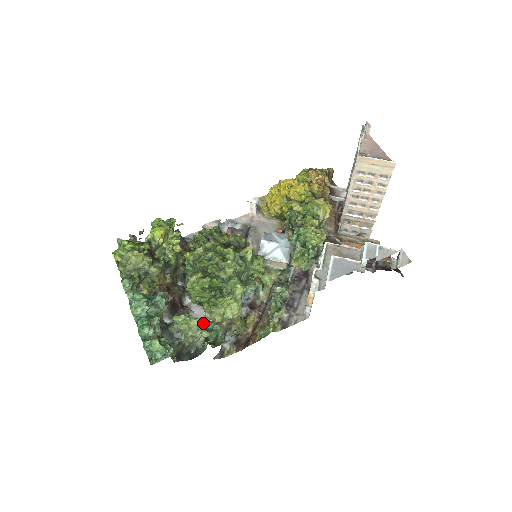
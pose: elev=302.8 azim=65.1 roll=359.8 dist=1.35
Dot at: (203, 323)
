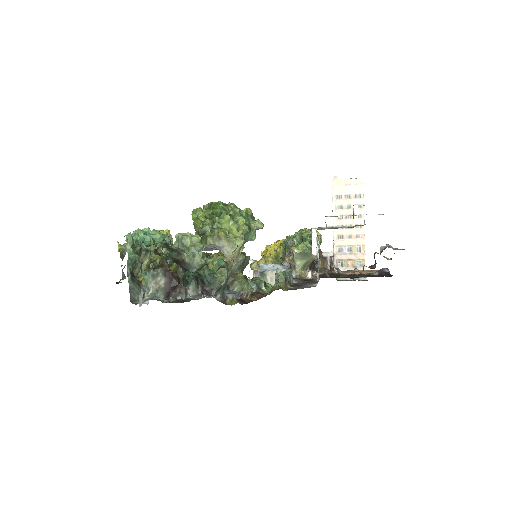
Dot at: (202, 297)
